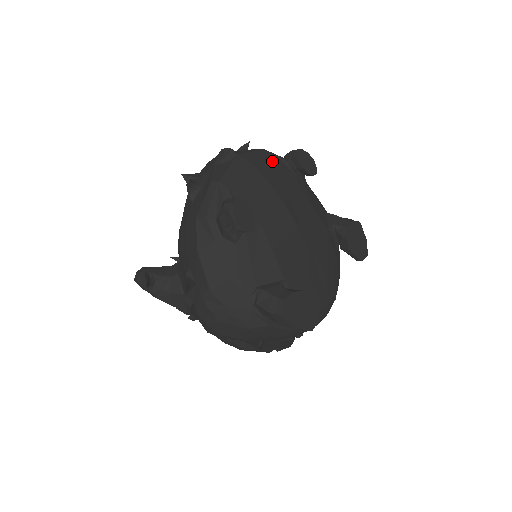
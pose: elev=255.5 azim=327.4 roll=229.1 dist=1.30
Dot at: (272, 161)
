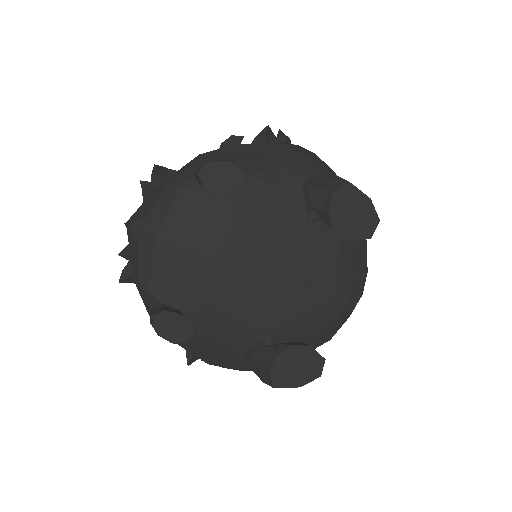
Dot at: (180, 206)
